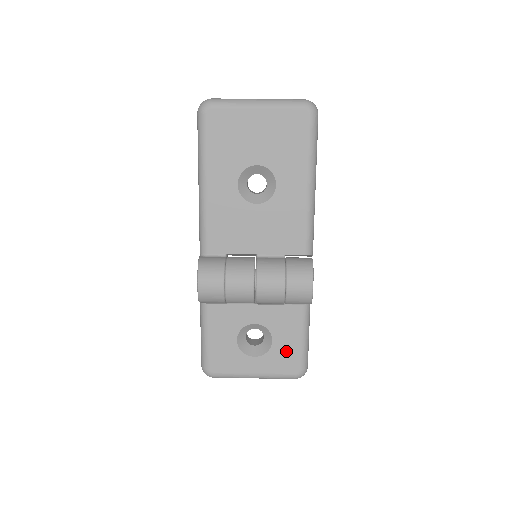
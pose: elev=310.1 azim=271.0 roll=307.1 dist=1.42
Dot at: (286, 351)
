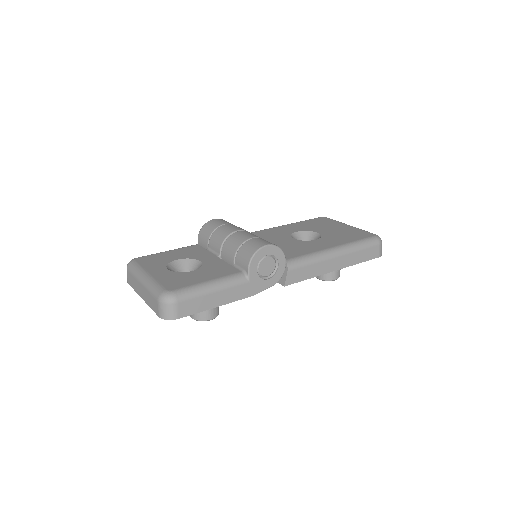
Dot at: (188, 279)
